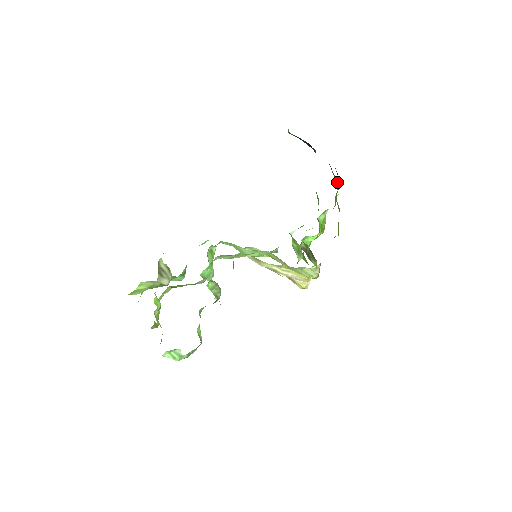
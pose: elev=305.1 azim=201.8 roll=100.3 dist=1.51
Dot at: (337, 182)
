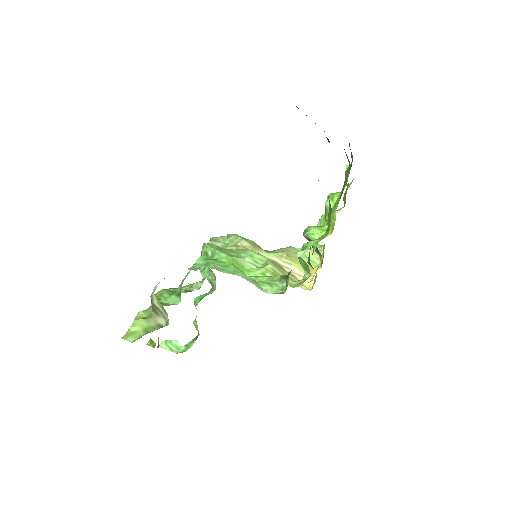
Dot at: occluded
